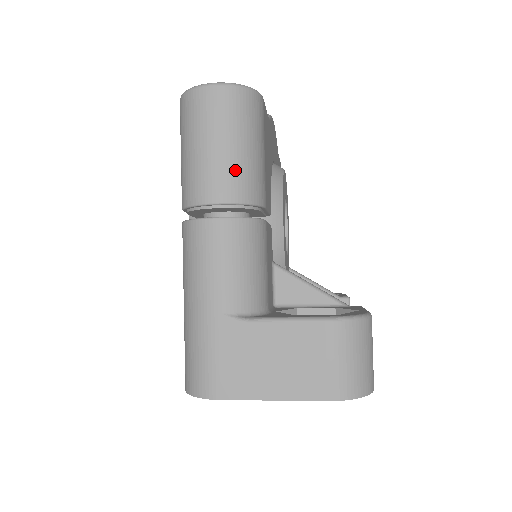
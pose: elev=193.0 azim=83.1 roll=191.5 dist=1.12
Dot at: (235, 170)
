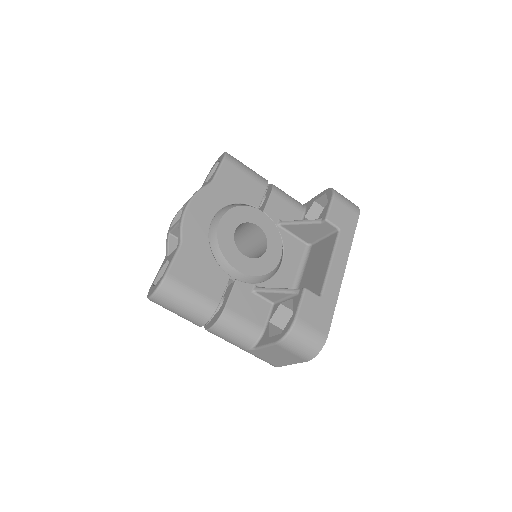
Dot at: (192, 315)
